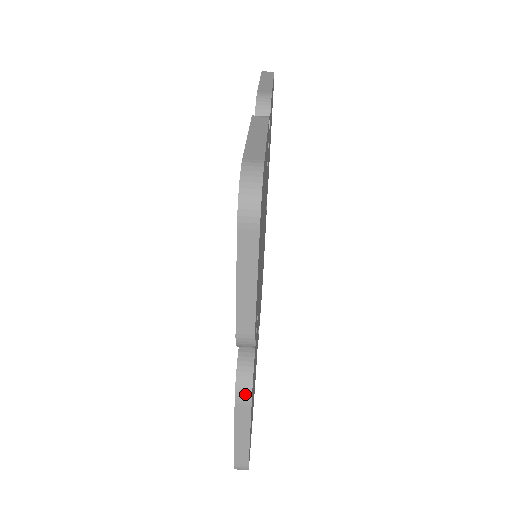
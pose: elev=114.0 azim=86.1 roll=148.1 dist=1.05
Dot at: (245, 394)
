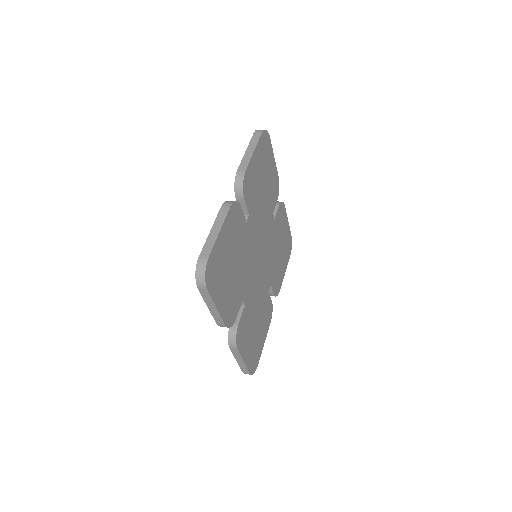
Dot at: (229, 203)
